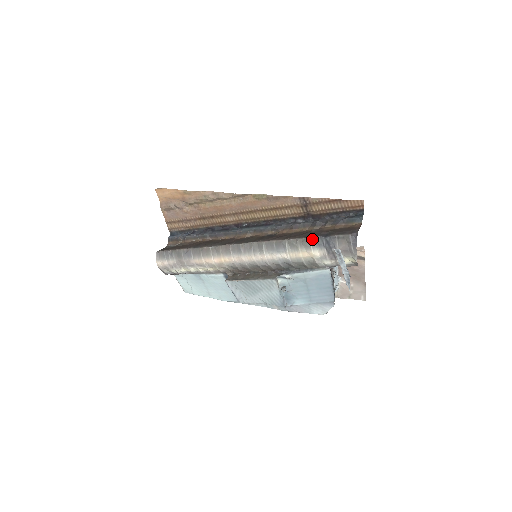
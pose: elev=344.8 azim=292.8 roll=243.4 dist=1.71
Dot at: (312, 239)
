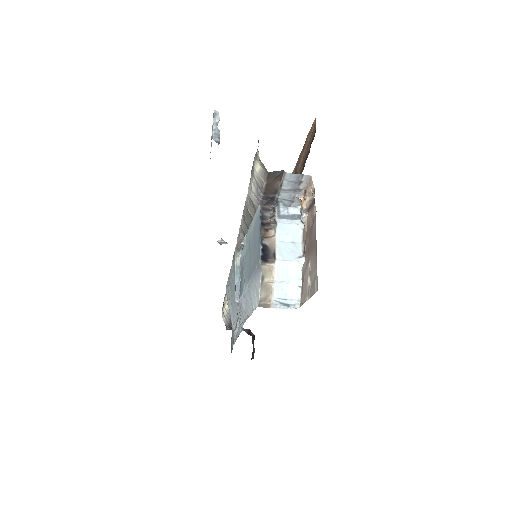
Dot at: occluded
